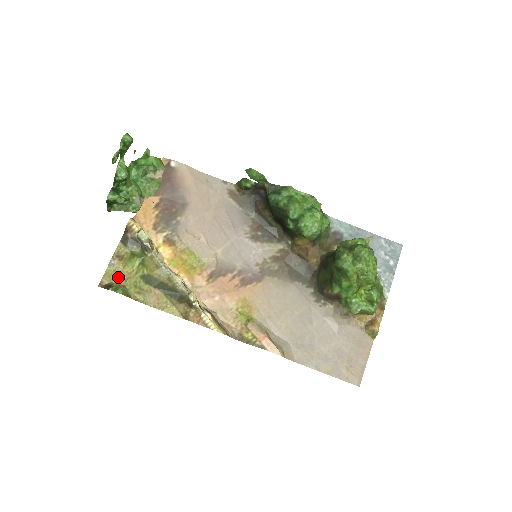
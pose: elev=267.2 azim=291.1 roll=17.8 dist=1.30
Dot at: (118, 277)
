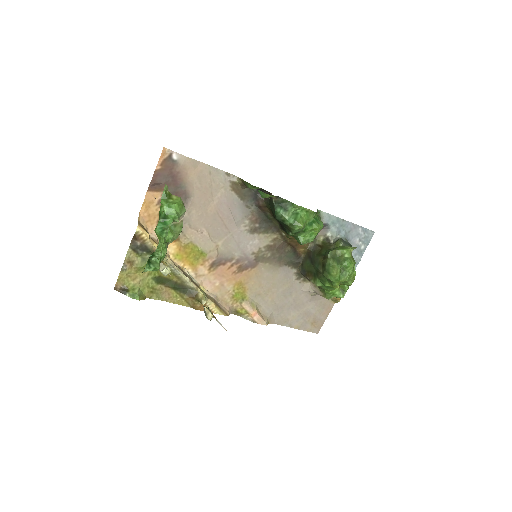
Dot at: (131, 280)
